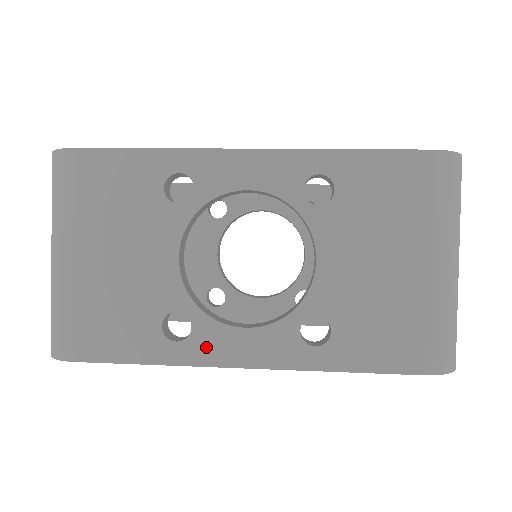
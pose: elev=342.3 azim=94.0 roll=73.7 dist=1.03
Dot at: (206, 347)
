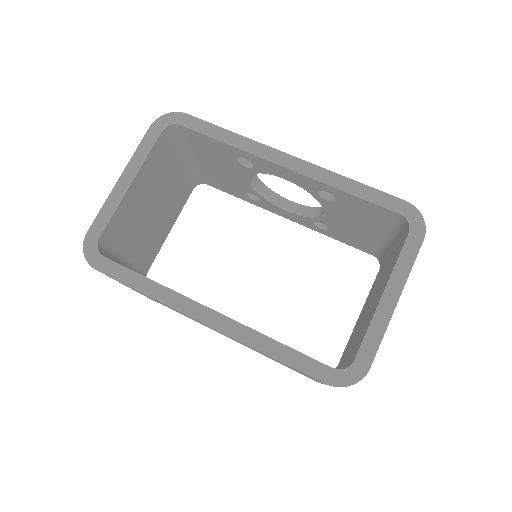
Dot at: occluded
